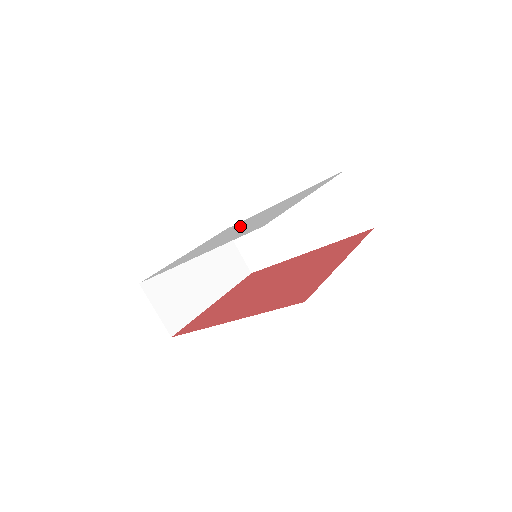
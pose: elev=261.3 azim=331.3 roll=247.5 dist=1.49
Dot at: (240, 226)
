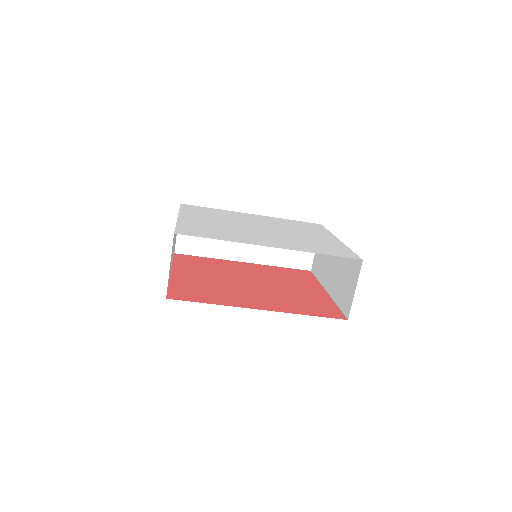
Dot at: (249, 223)
